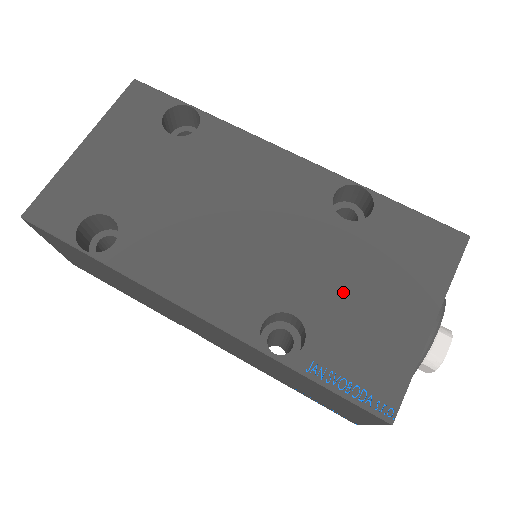
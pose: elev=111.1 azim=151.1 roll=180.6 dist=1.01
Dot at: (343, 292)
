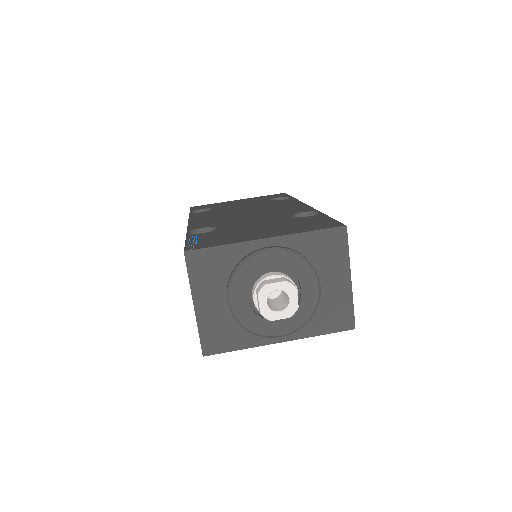
Dot at: (248, 227)
